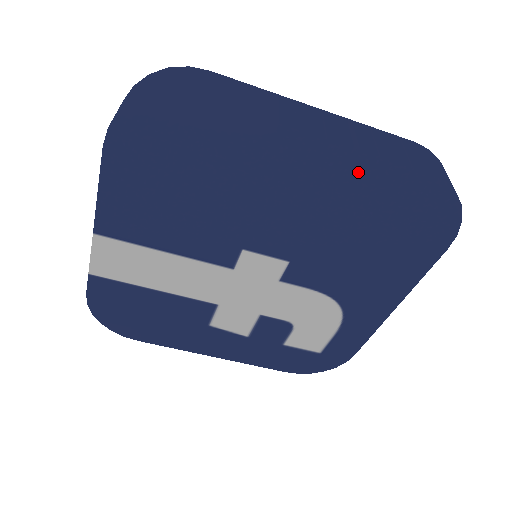
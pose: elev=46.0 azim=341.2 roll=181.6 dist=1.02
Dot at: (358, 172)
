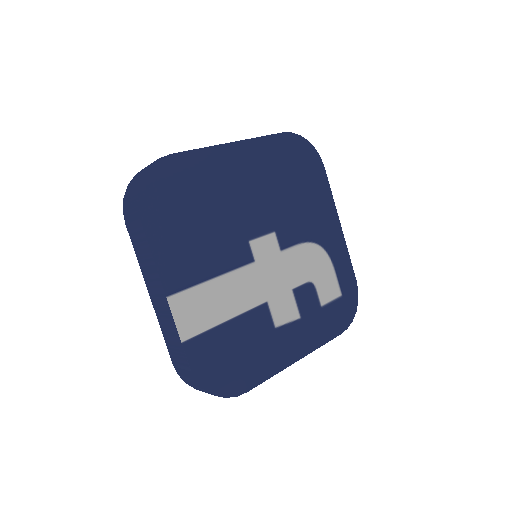
Dot at: (259, 151)
